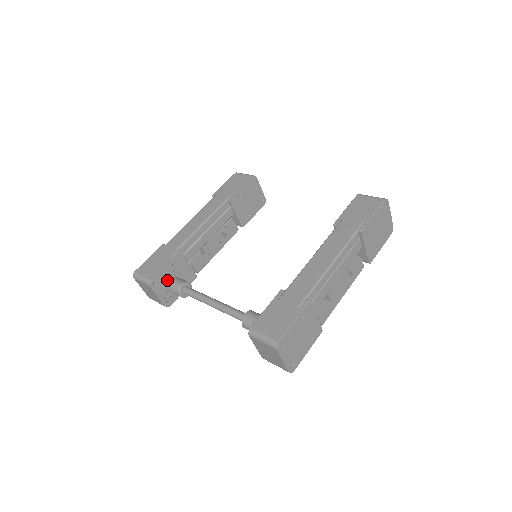
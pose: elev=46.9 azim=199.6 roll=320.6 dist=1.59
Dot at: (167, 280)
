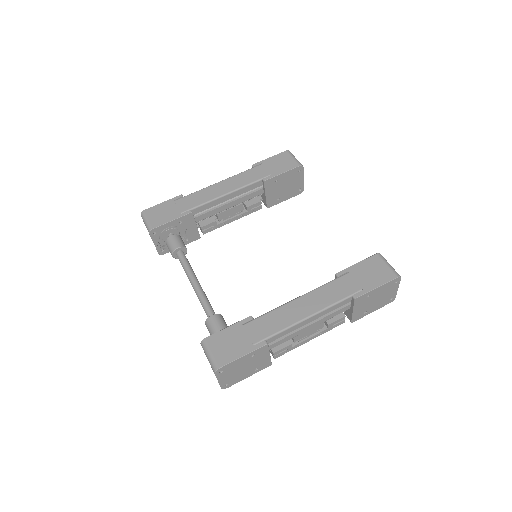
Dot at: (169, 233)
